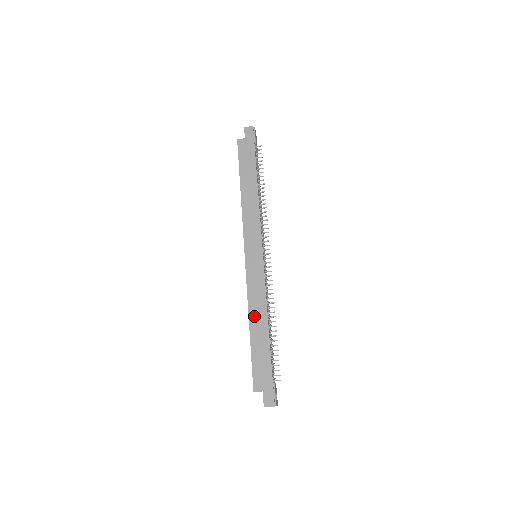
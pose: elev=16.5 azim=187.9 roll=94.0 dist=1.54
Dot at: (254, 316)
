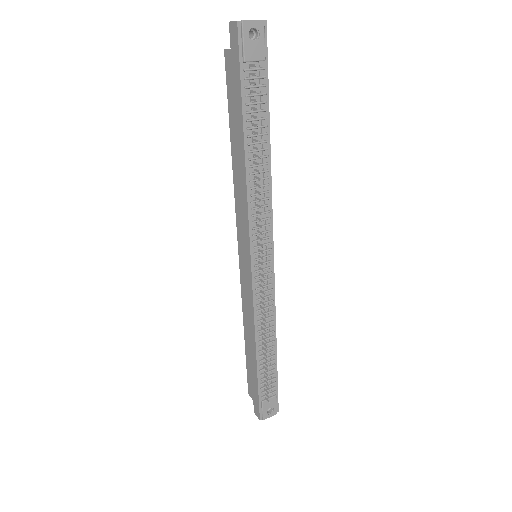
Dot at: (247, 330)
